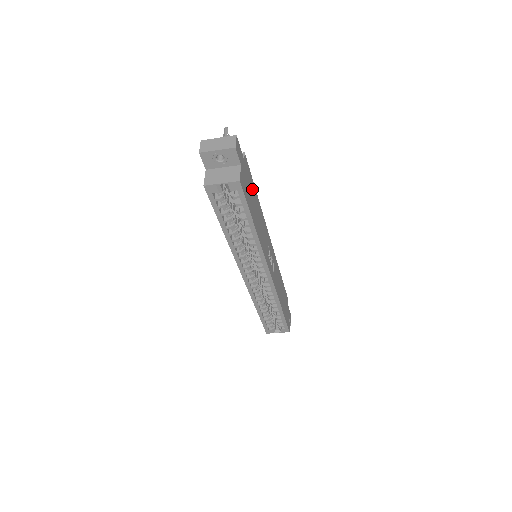
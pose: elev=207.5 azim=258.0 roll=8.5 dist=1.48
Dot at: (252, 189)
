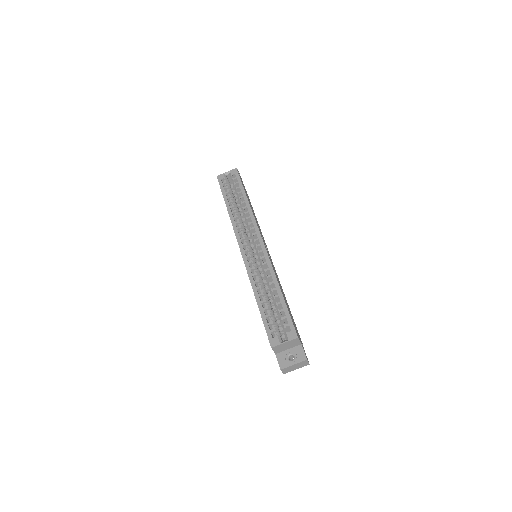
Dot at: occluded
